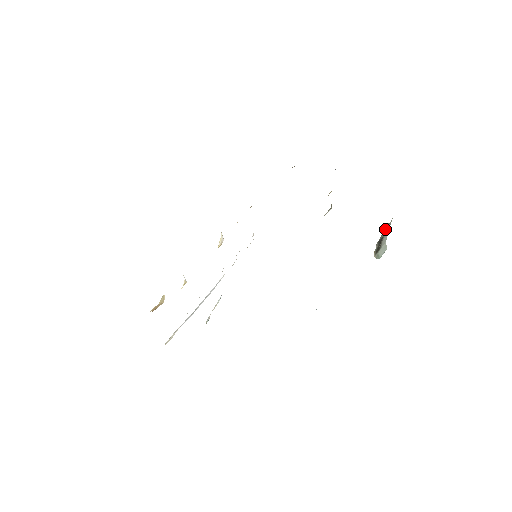
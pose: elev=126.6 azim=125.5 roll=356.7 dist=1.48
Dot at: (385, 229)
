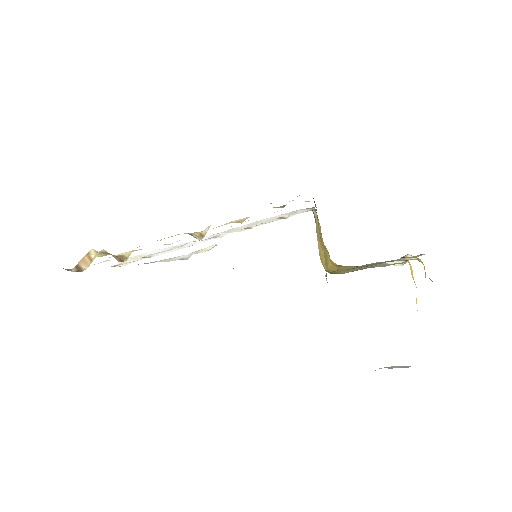
Dot at: occluded
